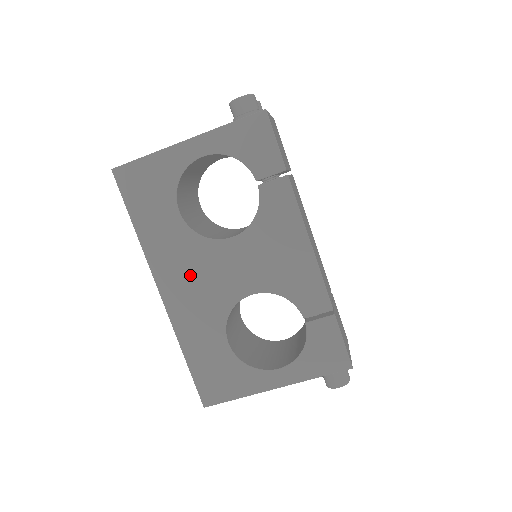
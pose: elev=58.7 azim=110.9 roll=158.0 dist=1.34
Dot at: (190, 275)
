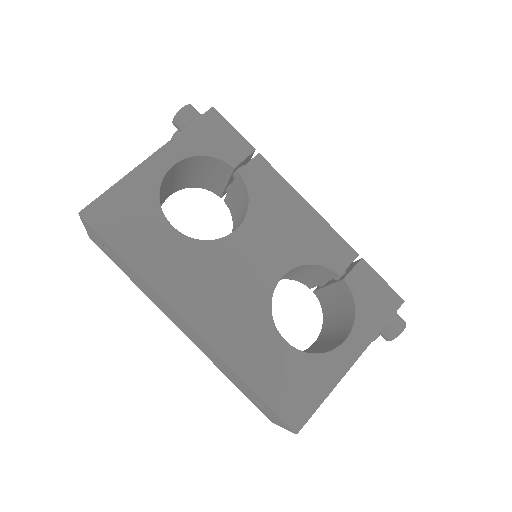
Dot at: (213, 287)
